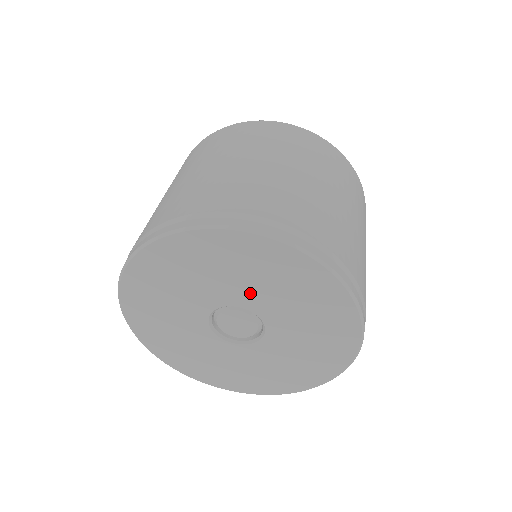
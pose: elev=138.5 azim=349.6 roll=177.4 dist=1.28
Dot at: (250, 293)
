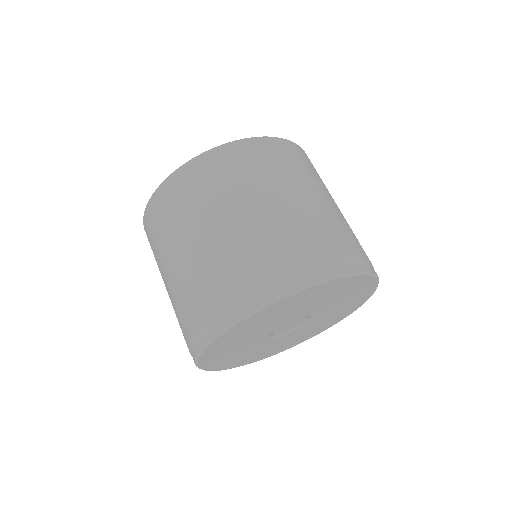
Dot at: (266, 329)
